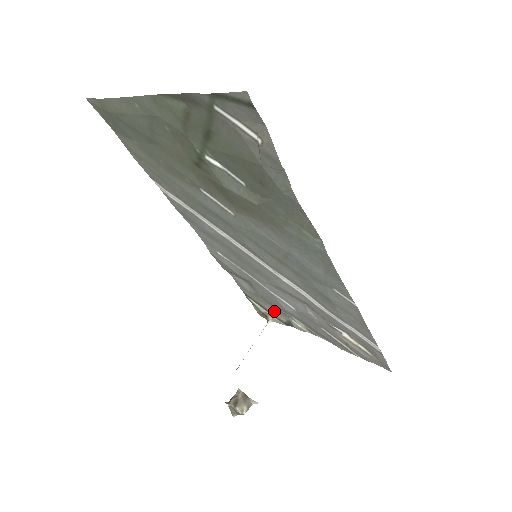
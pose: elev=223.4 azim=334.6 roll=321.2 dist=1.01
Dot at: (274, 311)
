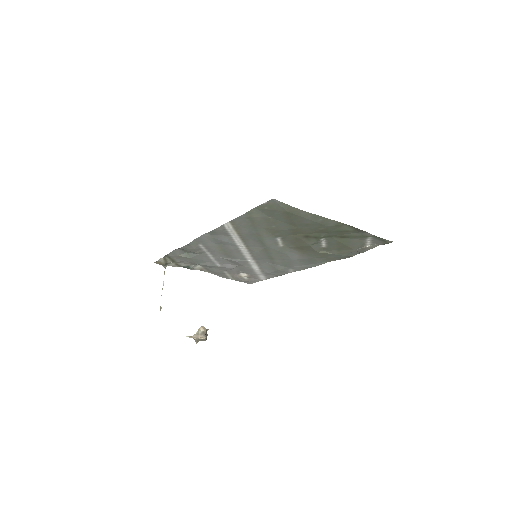
Dot at: (181, 262)
